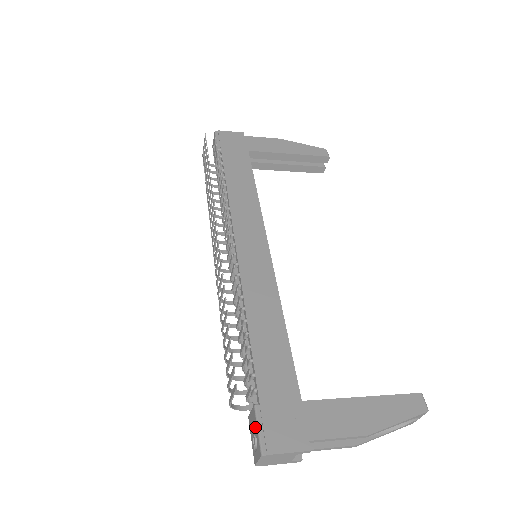
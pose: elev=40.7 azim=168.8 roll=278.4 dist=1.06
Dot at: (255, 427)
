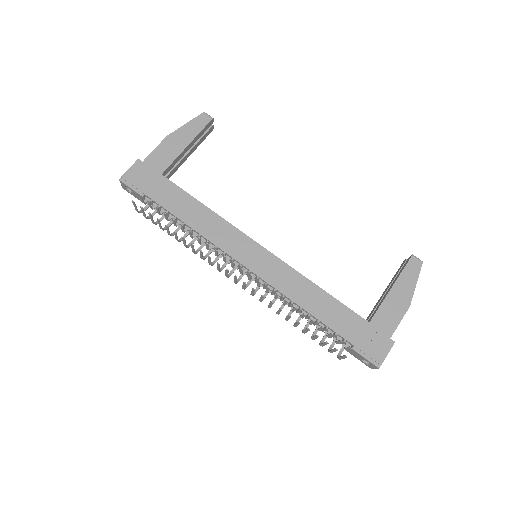
Dot at: (361, 357)
